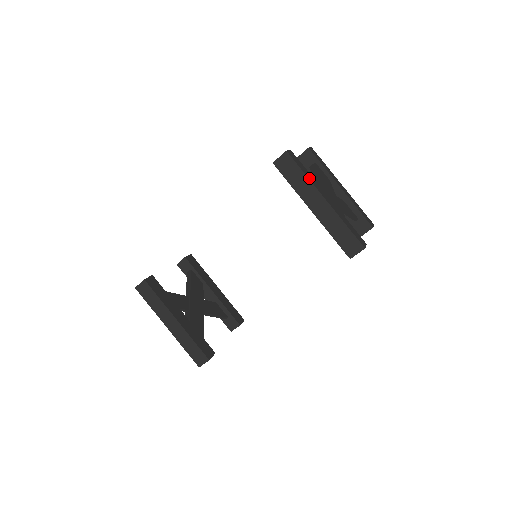
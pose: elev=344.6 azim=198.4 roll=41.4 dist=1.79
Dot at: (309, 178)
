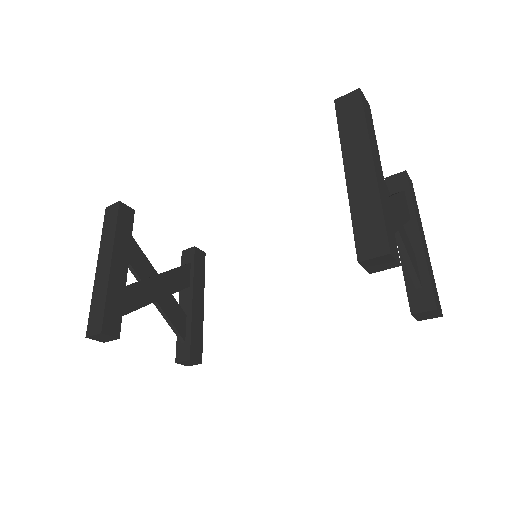
Dot at: (369, 130)
